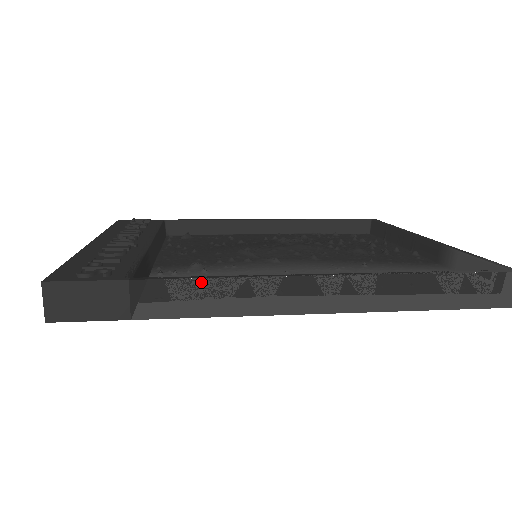
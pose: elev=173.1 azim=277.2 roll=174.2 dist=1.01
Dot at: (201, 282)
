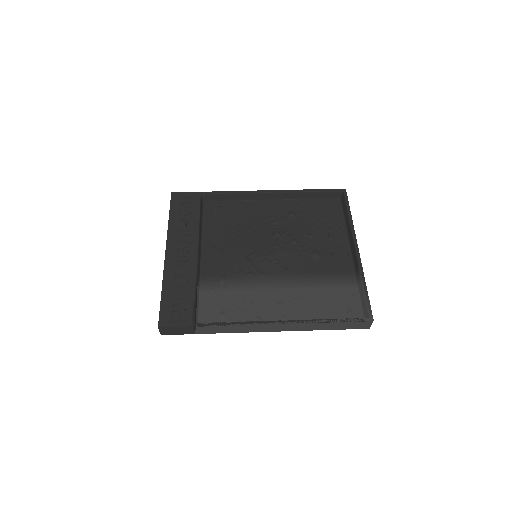
Dot at: (224, 326)
